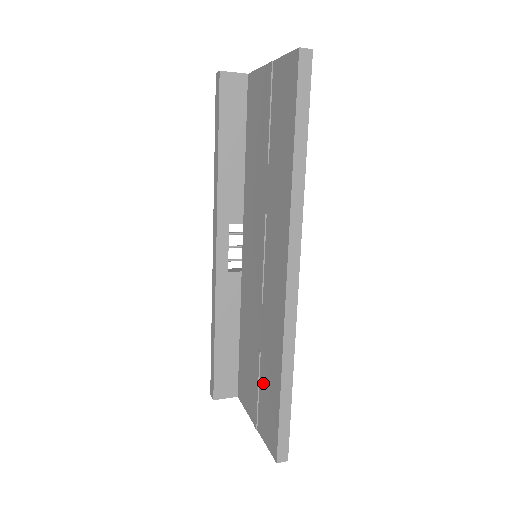
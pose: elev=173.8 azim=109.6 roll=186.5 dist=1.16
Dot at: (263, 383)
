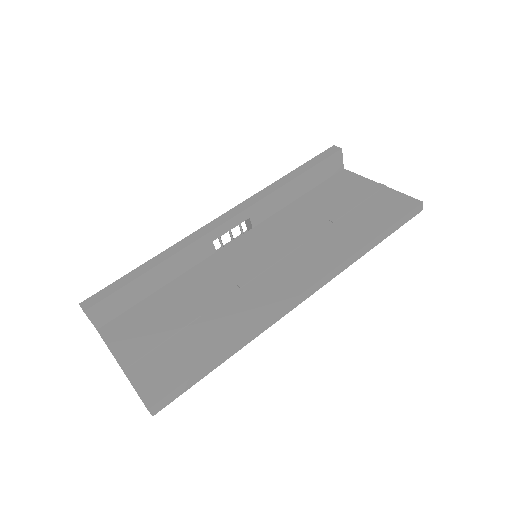
Dot at: (182, 339)
